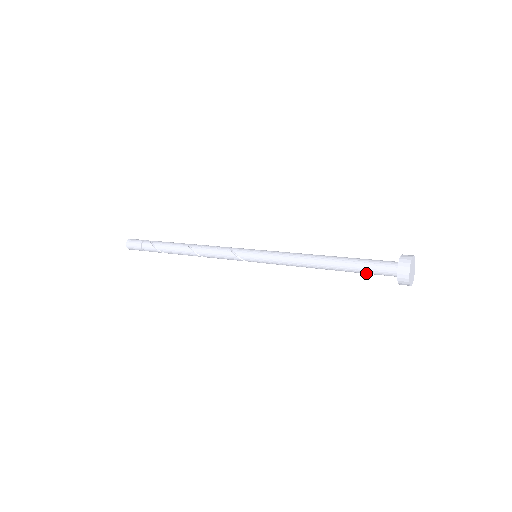
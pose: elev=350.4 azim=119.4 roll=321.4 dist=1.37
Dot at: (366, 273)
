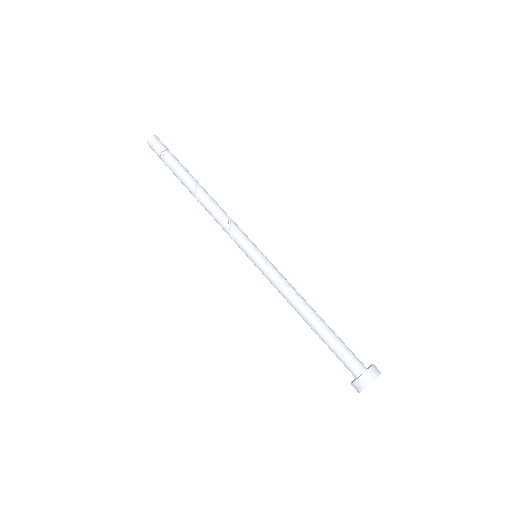
Dot at: occluded
